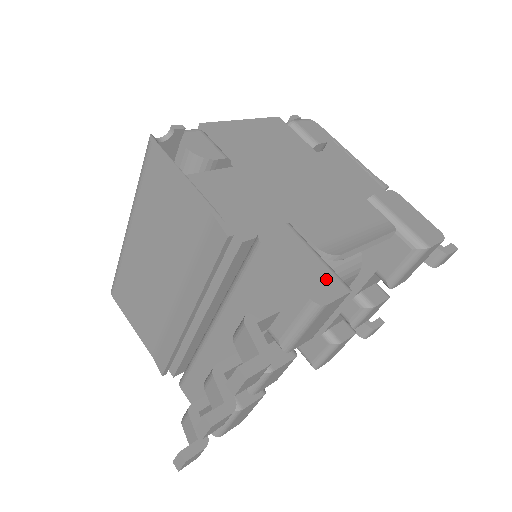
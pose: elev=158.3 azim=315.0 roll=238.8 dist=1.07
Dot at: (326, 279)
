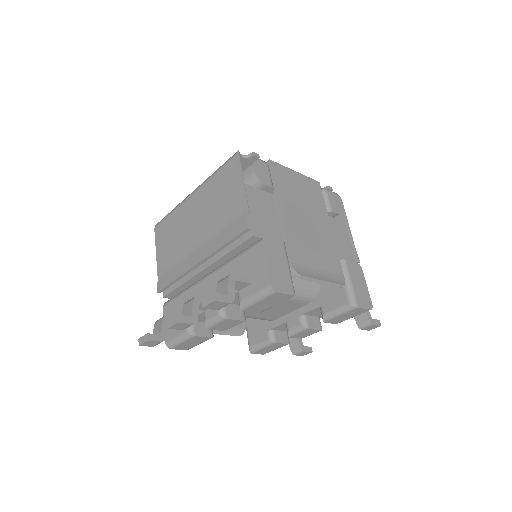
Dot at: (285, 281)
